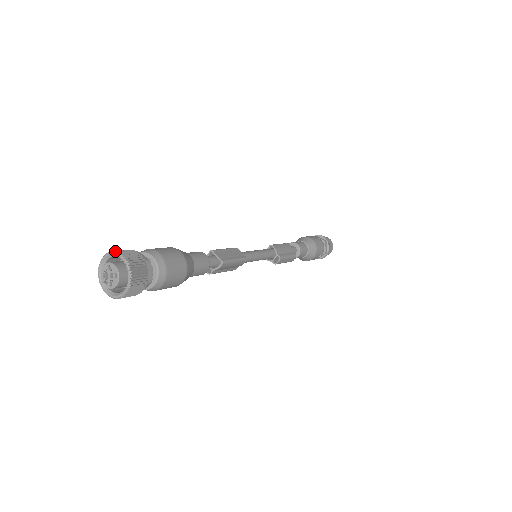
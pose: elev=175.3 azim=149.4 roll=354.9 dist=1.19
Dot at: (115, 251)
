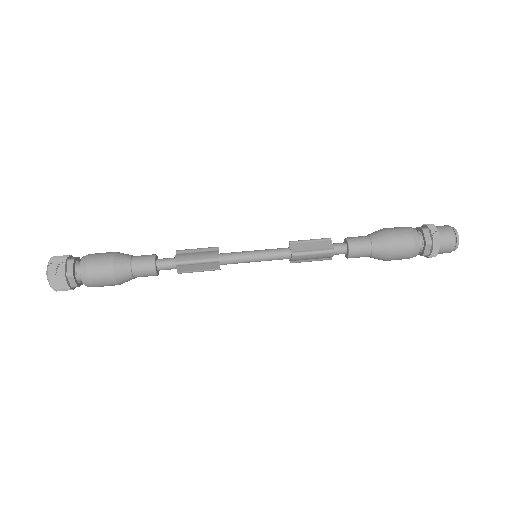
Dot at: (48, 280)
